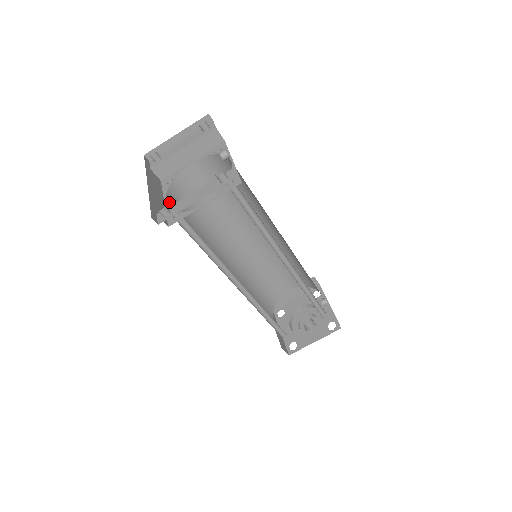
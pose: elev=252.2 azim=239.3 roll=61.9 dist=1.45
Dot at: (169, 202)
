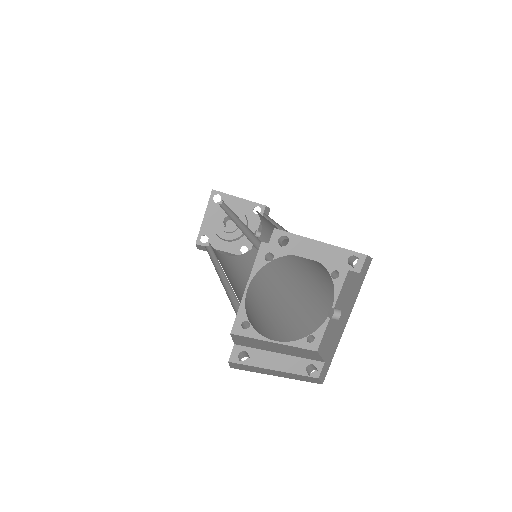
Dot at: (249, 280)
